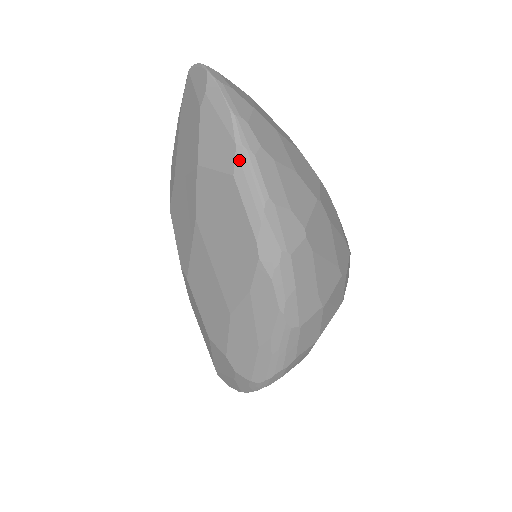
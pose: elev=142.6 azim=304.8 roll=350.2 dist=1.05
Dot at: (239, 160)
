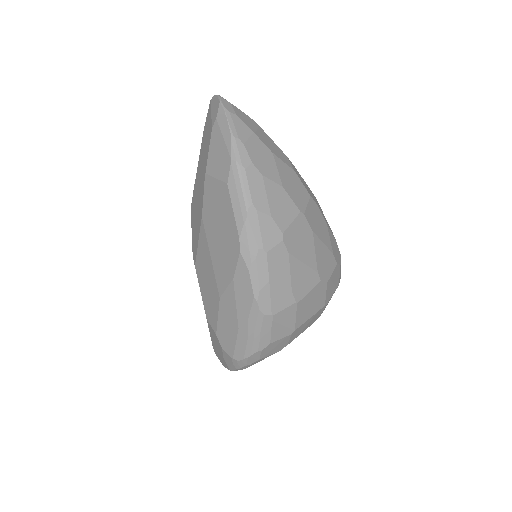
Dot at: (232, 172)
